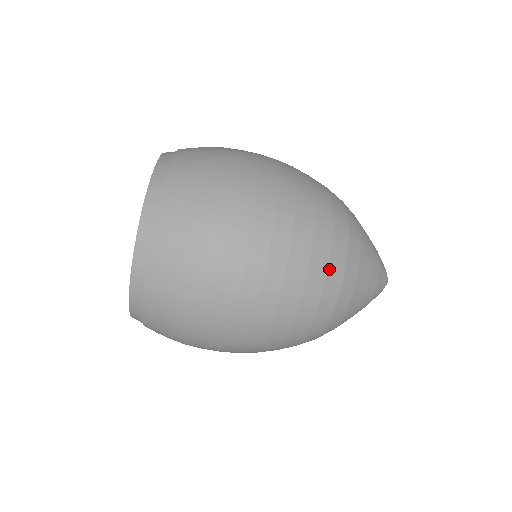
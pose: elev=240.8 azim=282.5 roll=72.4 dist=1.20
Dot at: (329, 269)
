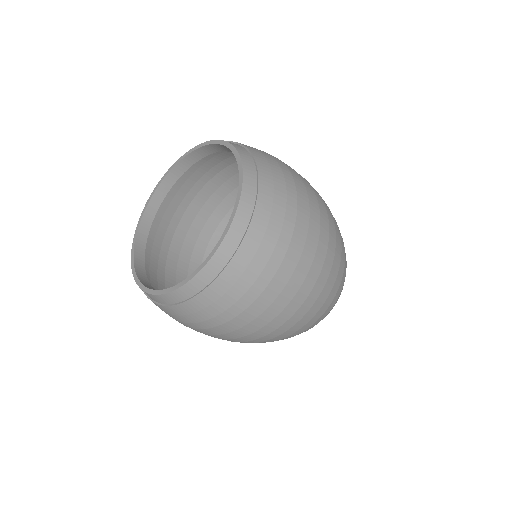
Dot at: (341, 282)
